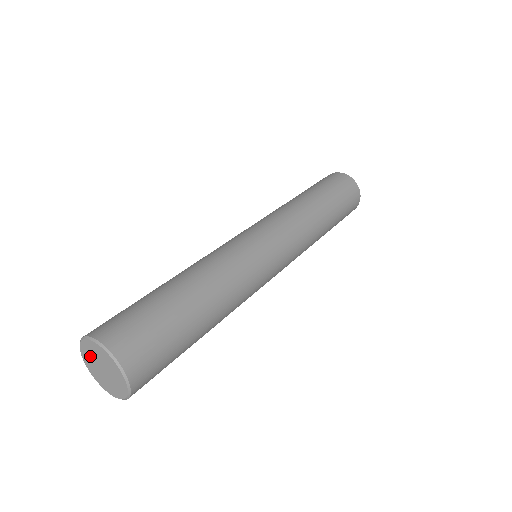
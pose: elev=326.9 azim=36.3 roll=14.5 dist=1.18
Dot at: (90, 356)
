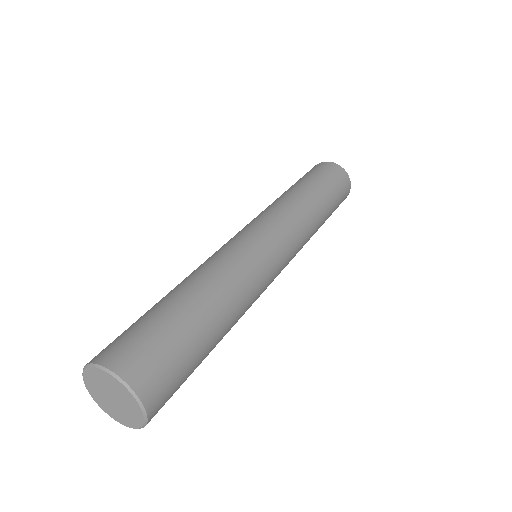
Dot at: (99, 381)
